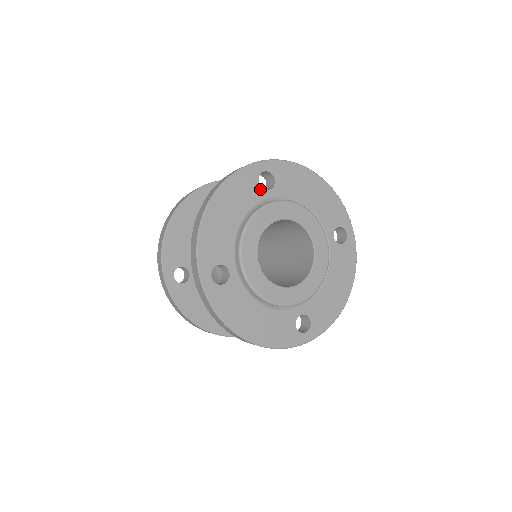
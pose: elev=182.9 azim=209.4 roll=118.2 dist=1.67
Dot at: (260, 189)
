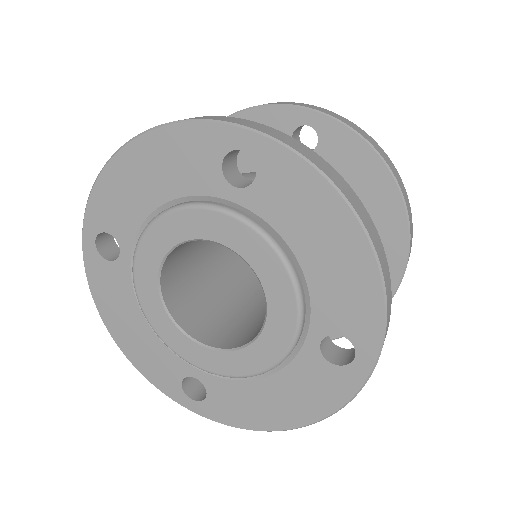
Dot at: (219, 175)
